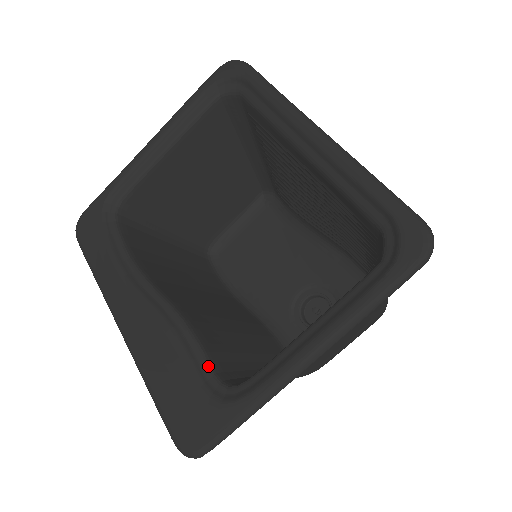
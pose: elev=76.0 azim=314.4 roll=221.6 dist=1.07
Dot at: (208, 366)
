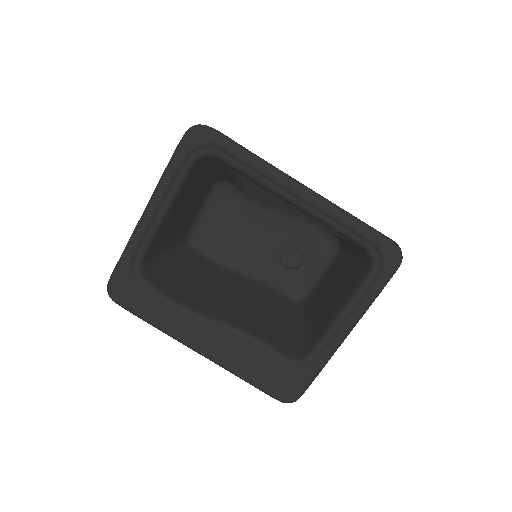
Dot at: (280, 355)
